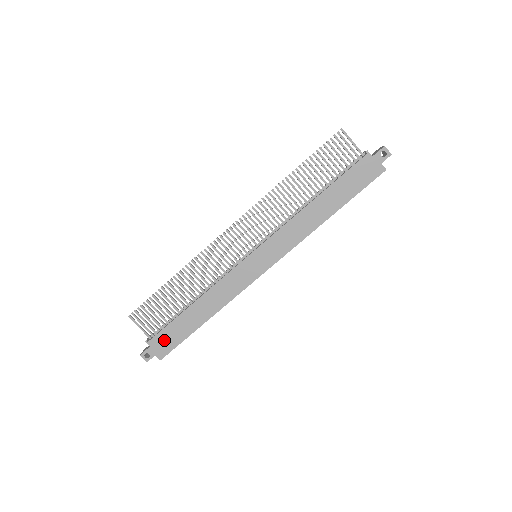
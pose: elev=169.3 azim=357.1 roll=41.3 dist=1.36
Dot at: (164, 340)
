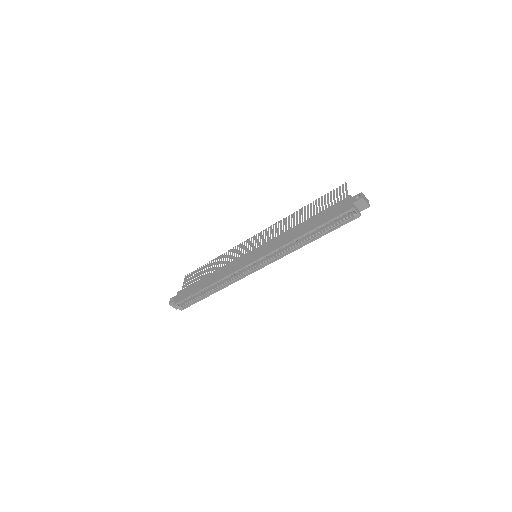
Dot at: (184, 293)
